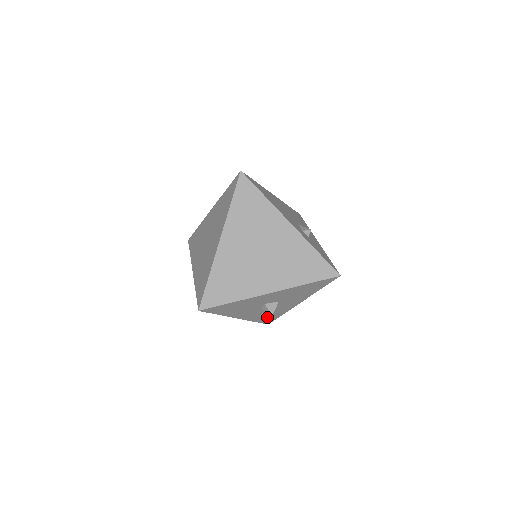
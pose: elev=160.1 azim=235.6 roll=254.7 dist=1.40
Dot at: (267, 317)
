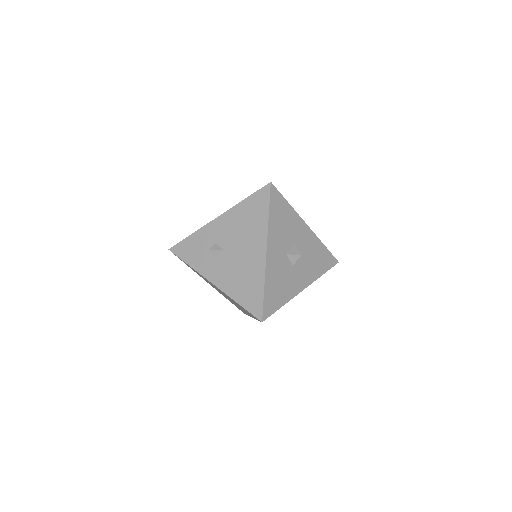
Dot at: (274, 292)
